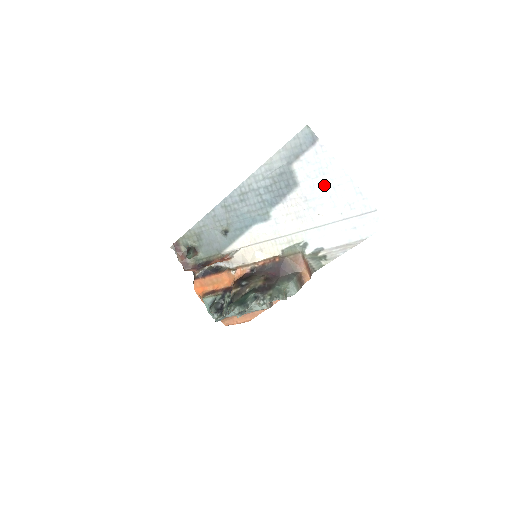
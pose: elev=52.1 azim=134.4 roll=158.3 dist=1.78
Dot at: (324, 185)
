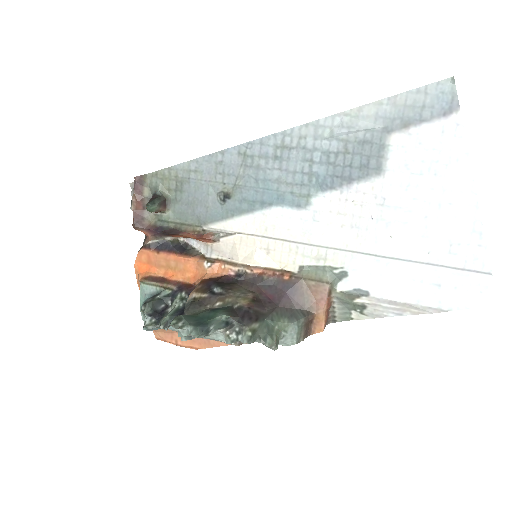
Dot at: (426, 193)
